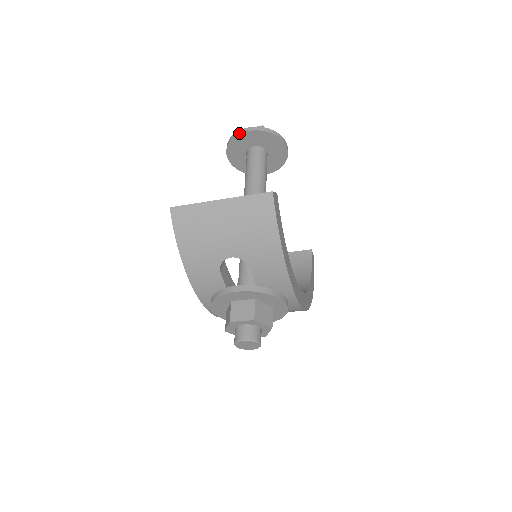
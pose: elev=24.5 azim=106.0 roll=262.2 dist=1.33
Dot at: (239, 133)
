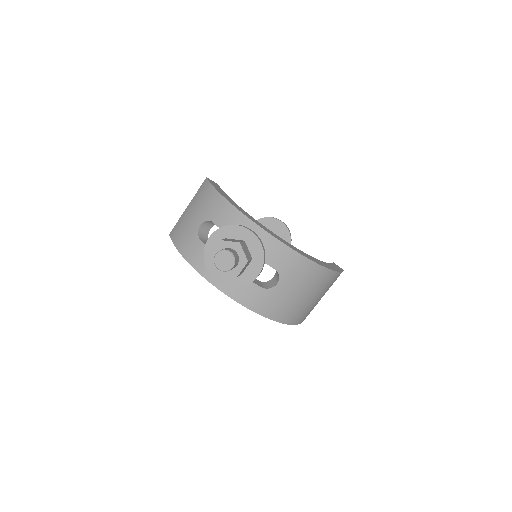
Dot at: occluded
